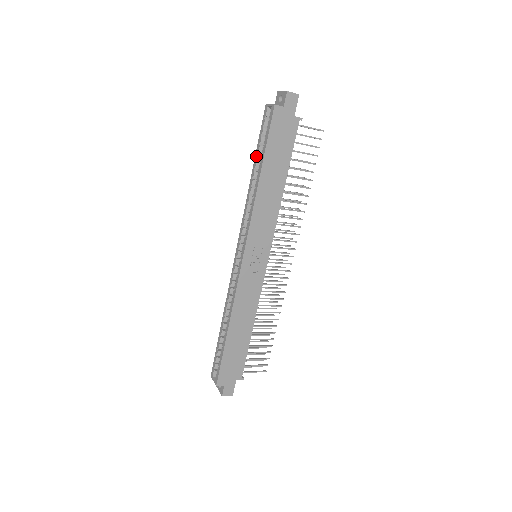
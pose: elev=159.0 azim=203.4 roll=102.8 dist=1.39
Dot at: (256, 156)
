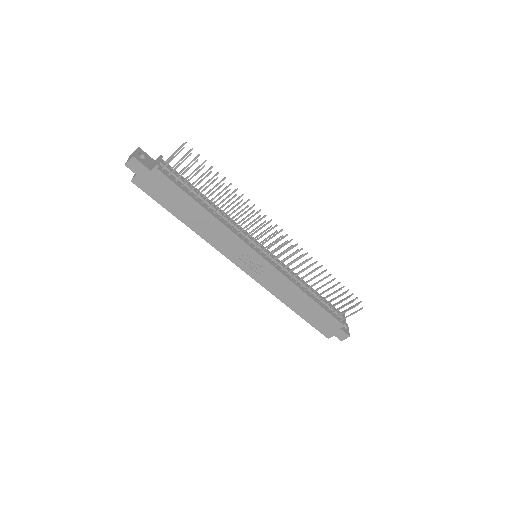
Dot at: occluded
